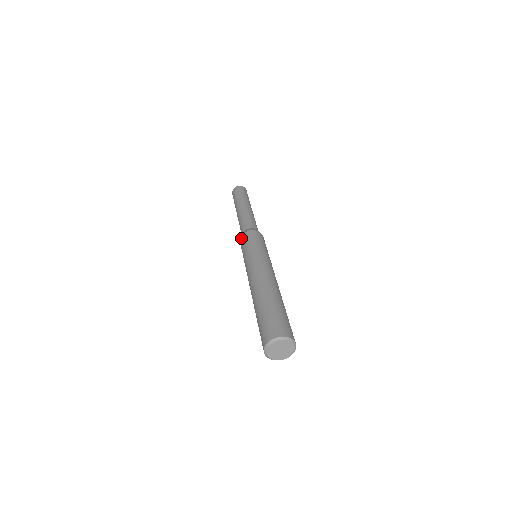
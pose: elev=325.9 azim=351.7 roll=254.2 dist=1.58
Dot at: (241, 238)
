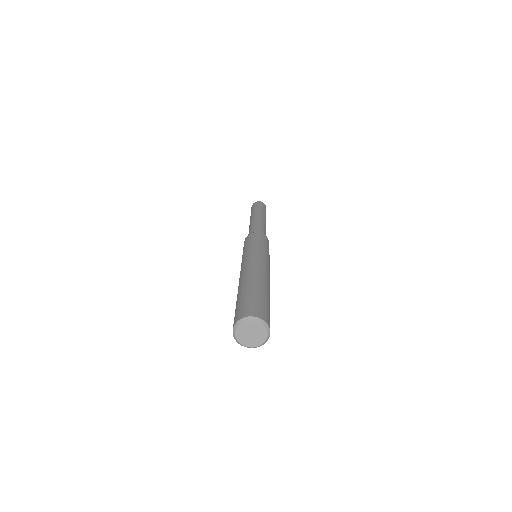
Dot at: occluded
